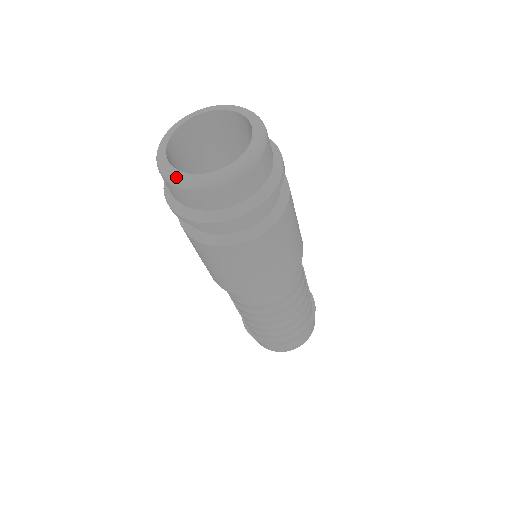
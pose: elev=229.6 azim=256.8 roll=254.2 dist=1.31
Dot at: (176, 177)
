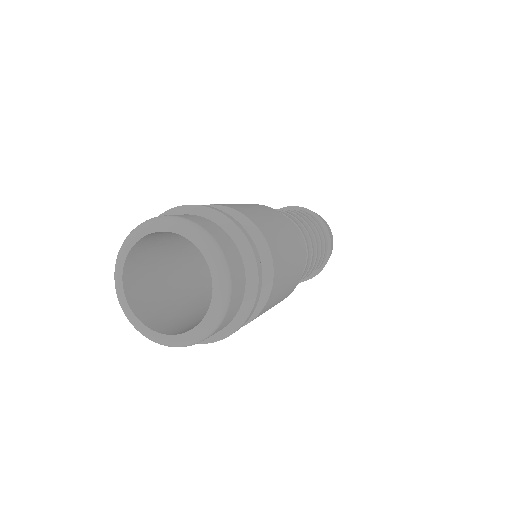
Dot at: (142, 332)
